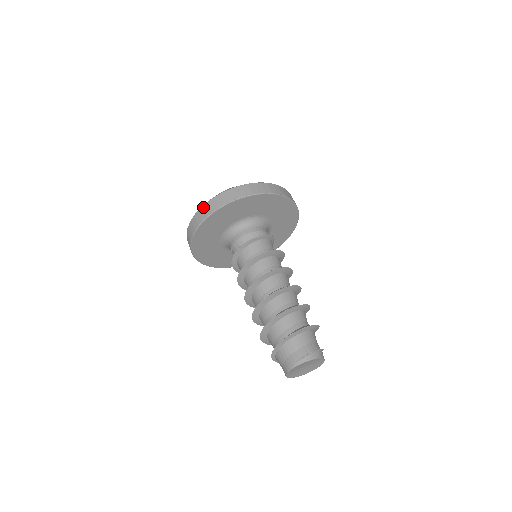
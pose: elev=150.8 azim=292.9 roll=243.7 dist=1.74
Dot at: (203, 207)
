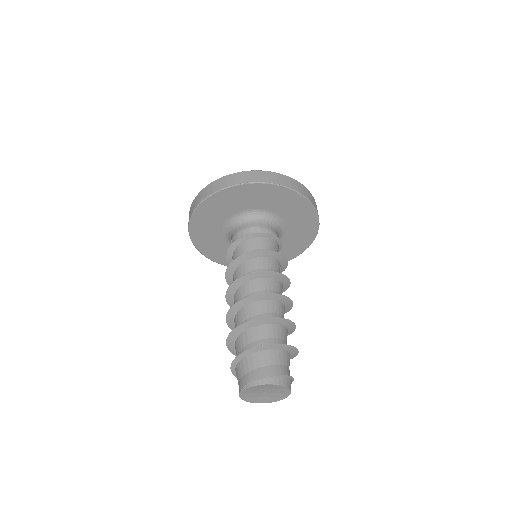
Dot at: (207, 187)
